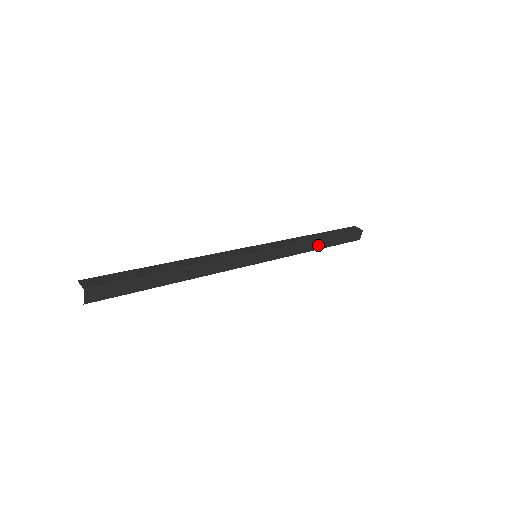
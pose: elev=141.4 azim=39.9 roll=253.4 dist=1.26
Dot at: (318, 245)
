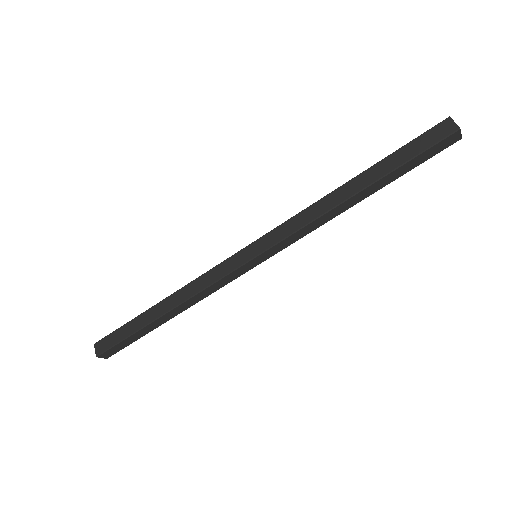
Dot at: (357, 198)
